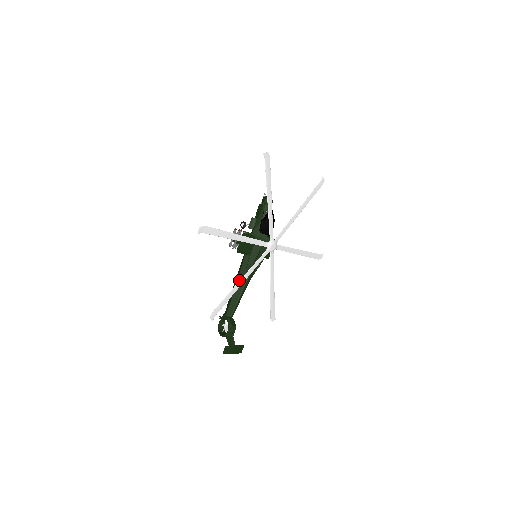
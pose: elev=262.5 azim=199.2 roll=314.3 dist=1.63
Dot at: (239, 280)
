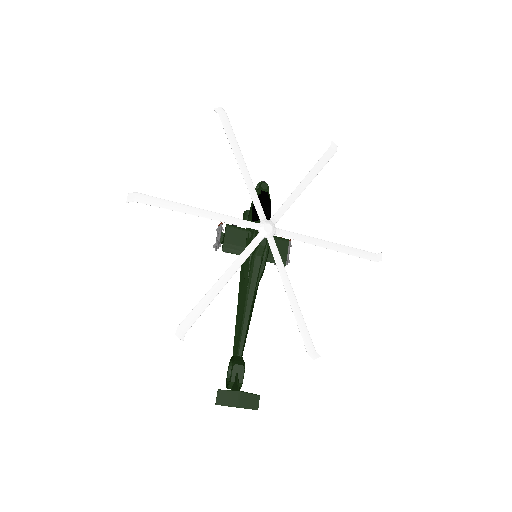
Dot at: (240, 296)
